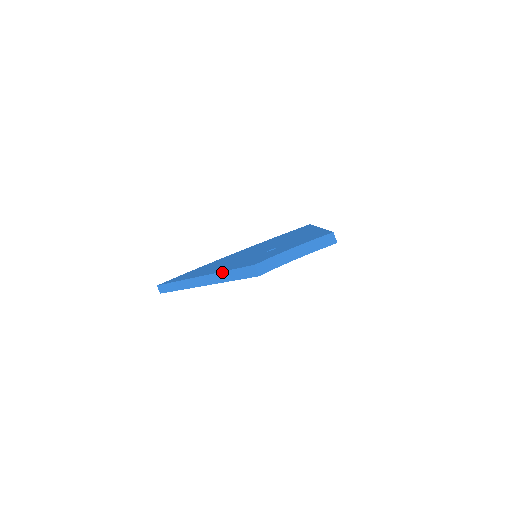
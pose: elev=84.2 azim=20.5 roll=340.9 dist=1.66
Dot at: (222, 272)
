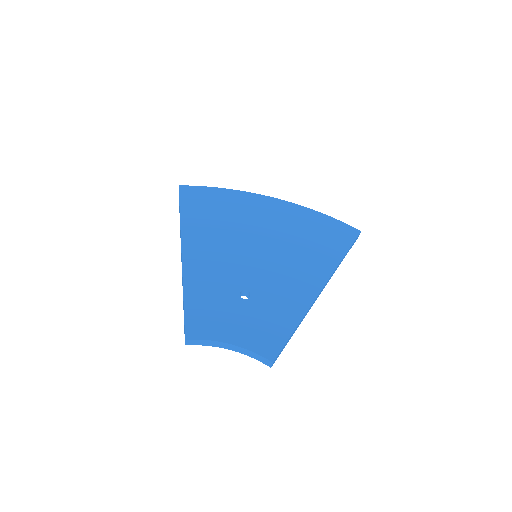
Dot at: (183, 291)
